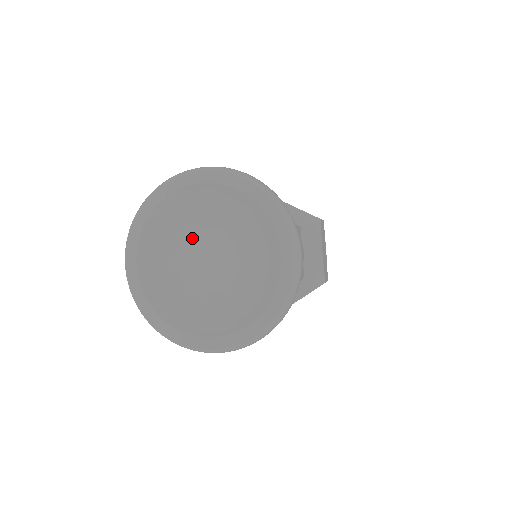
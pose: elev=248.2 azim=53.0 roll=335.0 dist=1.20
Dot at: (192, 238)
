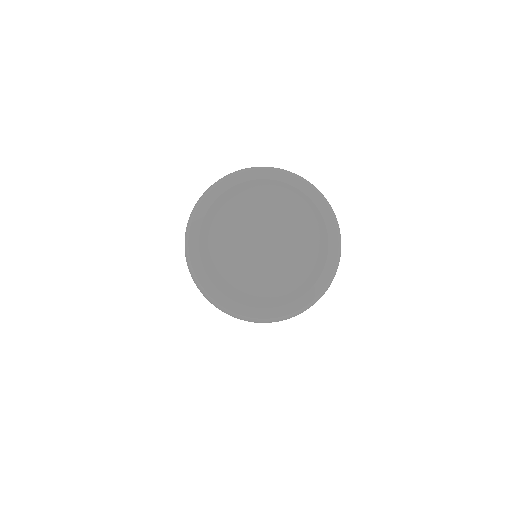
Dot at: (262, 219)
